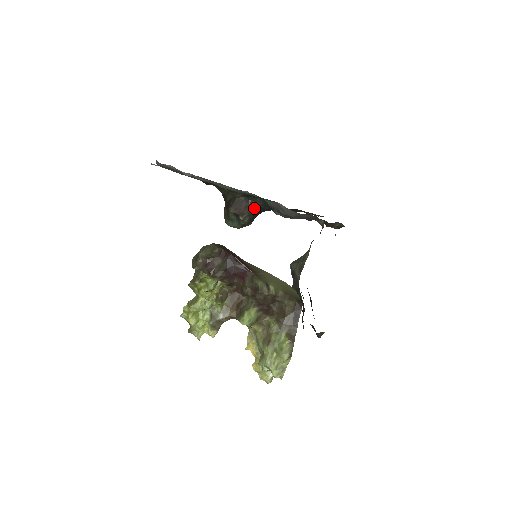
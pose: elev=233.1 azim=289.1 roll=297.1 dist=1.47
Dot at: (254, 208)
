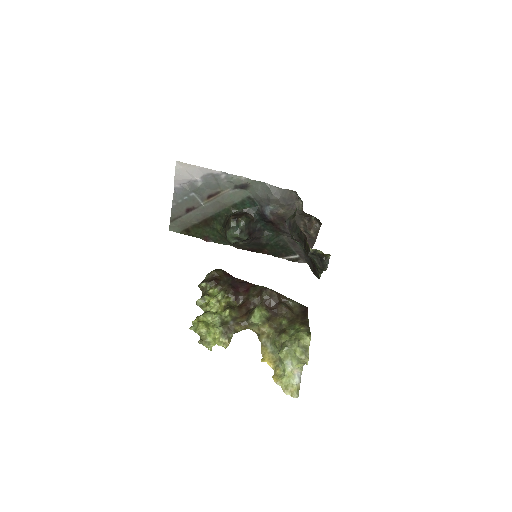
Dot at: (248, 217)
